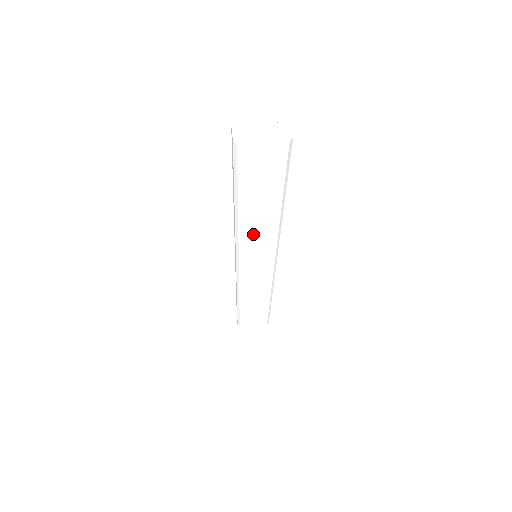
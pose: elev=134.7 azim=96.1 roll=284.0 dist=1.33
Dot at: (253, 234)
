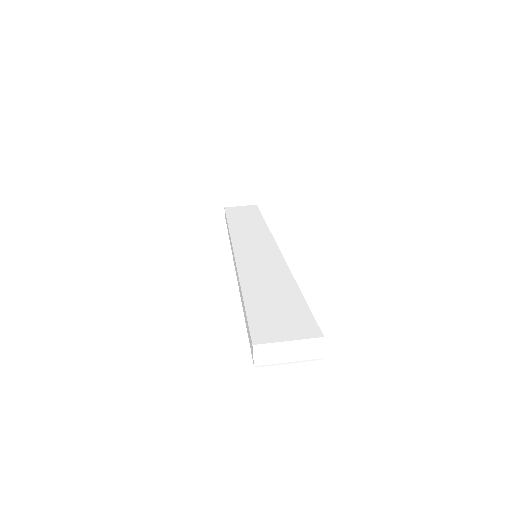
Dot at: occluded
